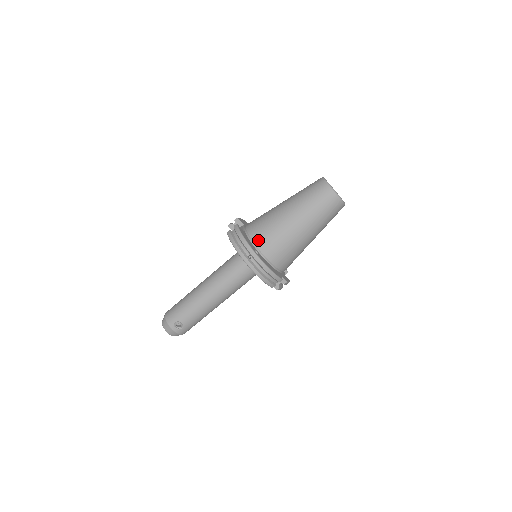
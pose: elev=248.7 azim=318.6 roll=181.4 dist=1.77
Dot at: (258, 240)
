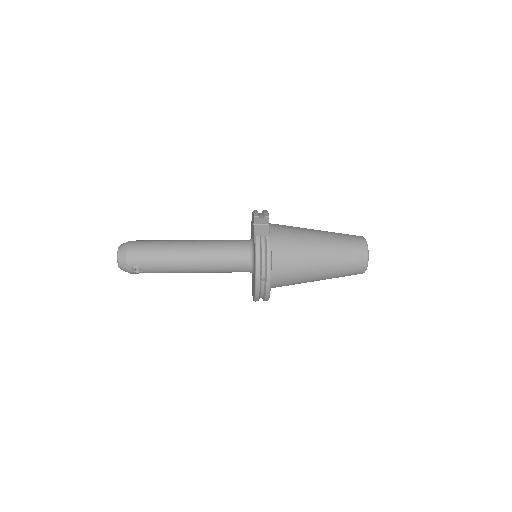
Dot at: (278, 264)
